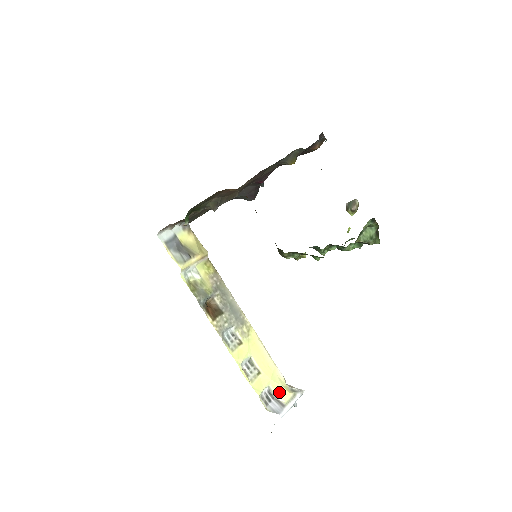
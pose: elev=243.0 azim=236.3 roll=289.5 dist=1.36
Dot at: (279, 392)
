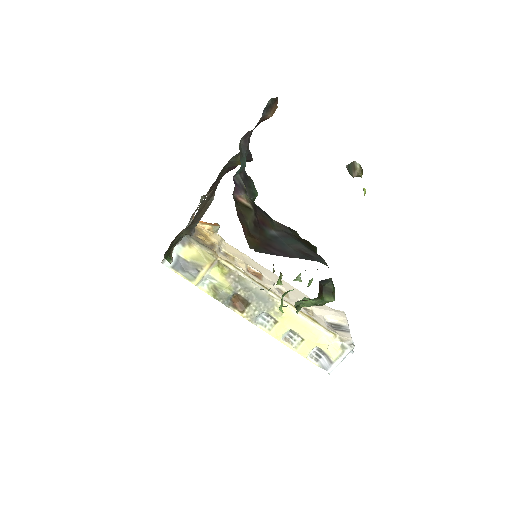
Dot at: (327, 350)
